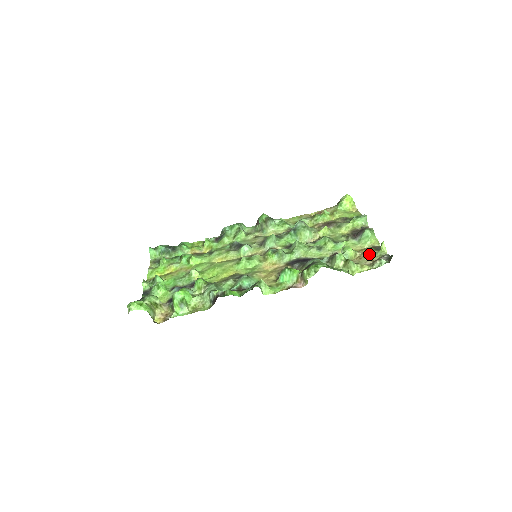
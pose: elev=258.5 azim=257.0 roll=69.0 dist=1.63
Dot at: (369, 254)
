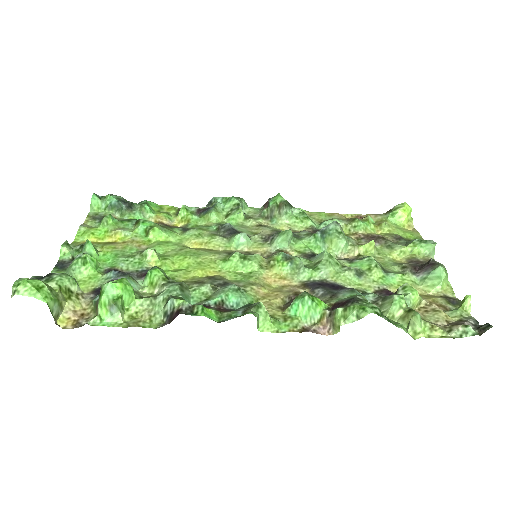
Dot at: (440, 308)
